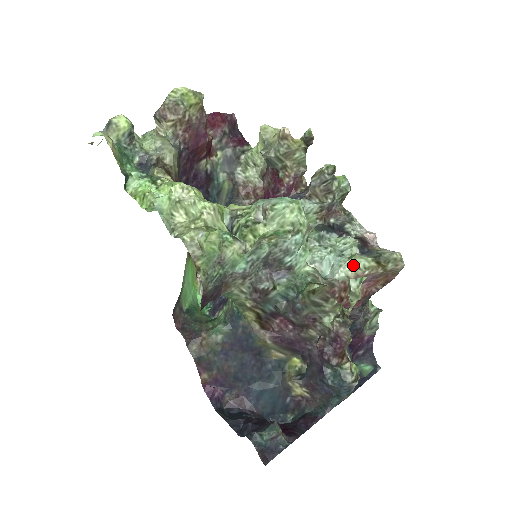
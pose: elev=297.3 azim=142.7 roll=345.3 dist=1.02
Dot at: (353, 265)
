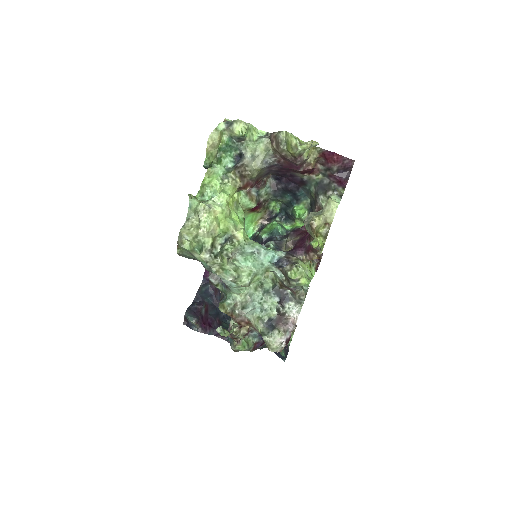
Dot at: (254, 321)
